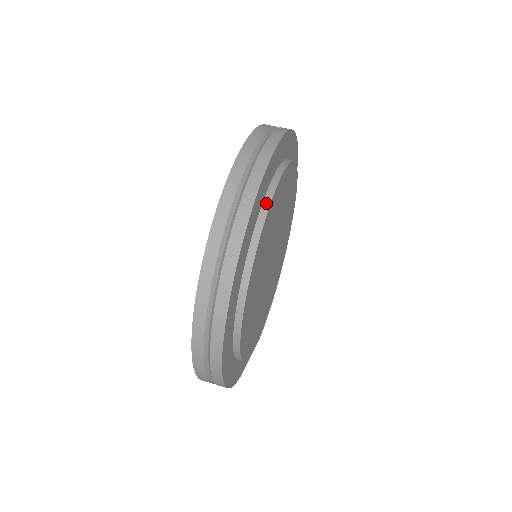
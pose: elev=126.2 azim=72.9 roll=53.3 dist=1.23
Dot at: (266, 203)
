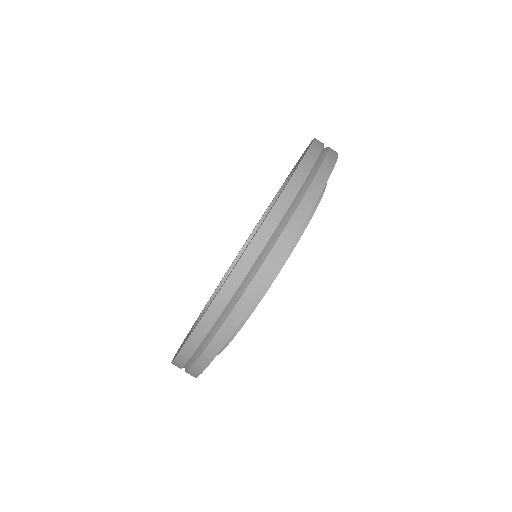
Dot at: occluded
